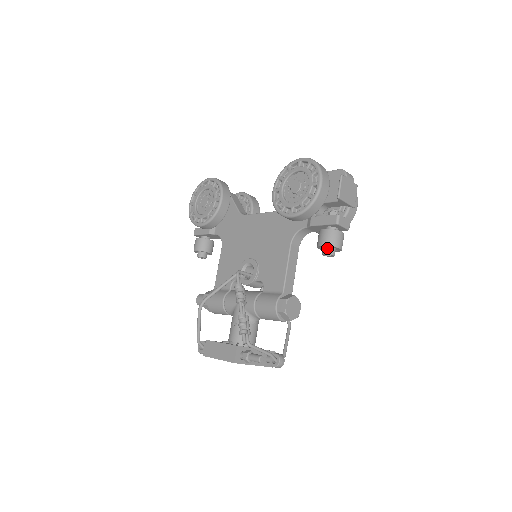
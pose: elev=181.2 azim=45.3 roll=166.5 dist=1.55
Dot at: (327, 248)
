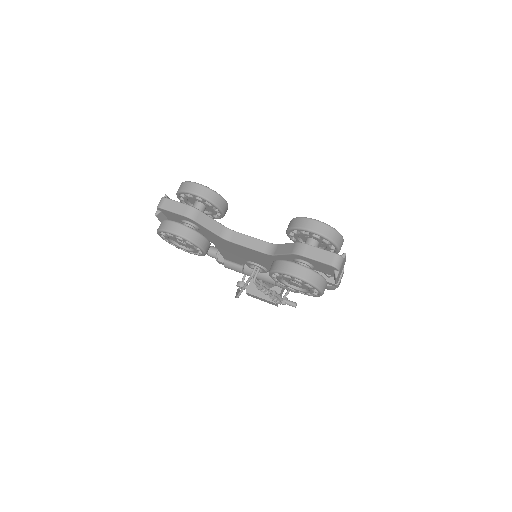
Dot at: occluded
